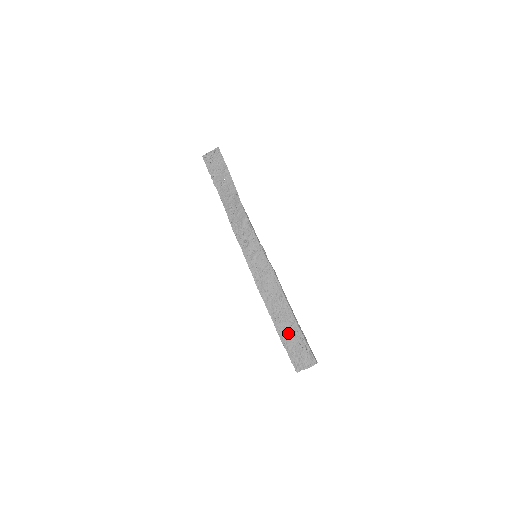
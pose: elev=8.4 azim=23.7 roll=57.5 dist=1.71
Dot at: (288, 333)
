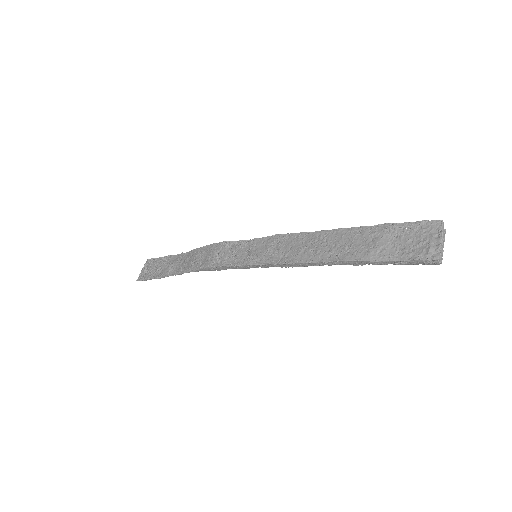
Dot at: (370, 244)
